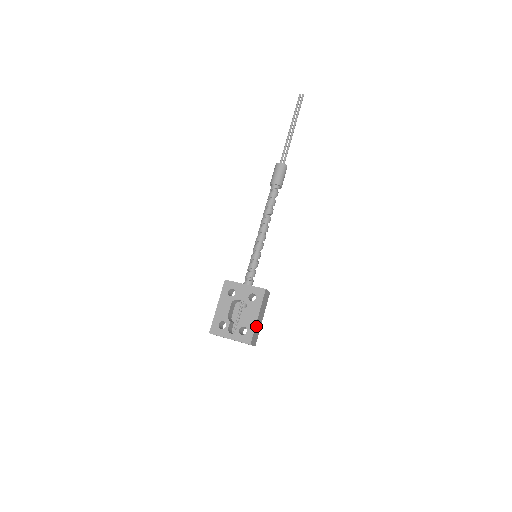
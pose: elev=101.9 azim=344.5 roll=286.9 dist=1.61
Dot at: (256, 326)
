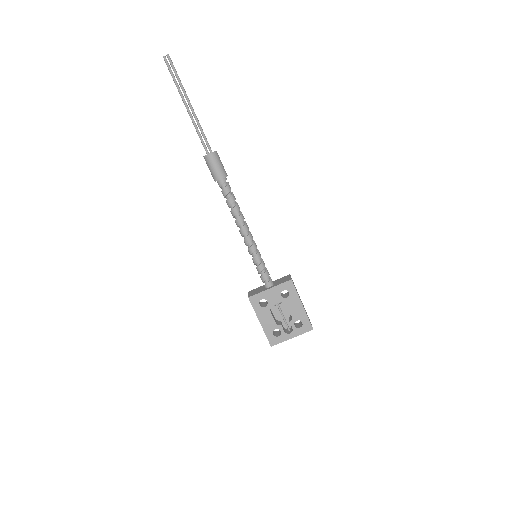
Dot at: (305, 312)
